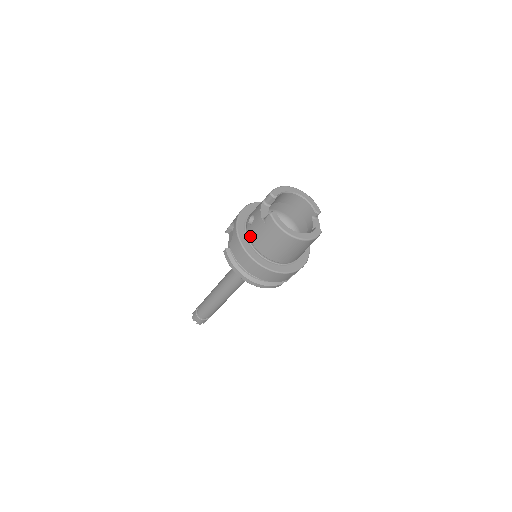
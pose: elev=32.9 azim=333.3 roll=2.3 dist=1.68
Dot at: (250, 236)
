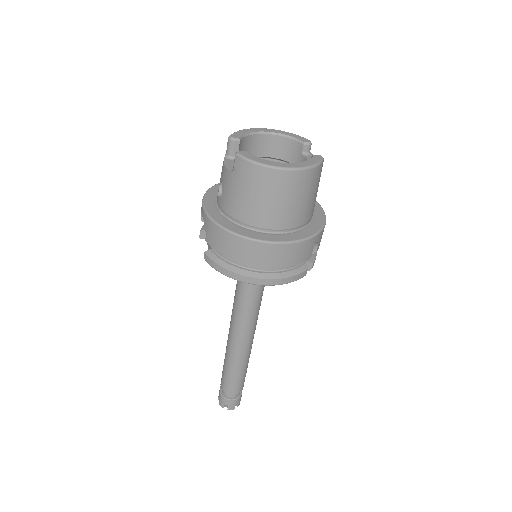
Dot at: (227, 210)
